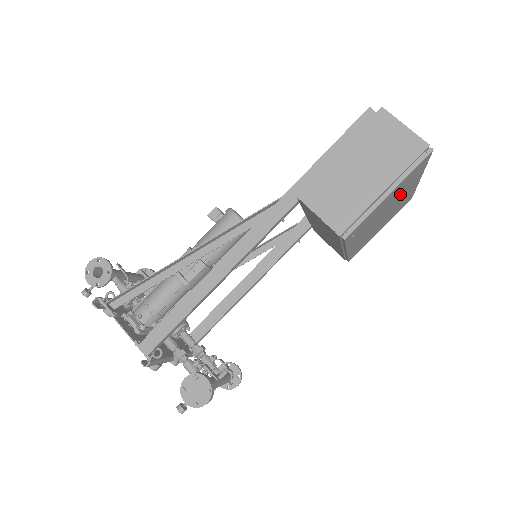
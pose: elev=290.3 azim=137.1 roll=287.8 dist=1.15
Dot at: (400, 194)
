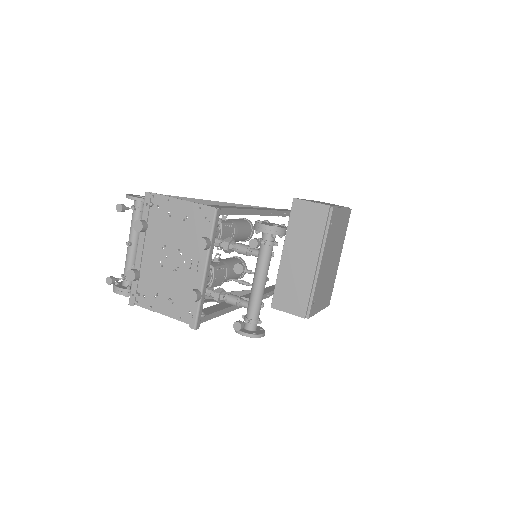
Dot at: (338, 243)
